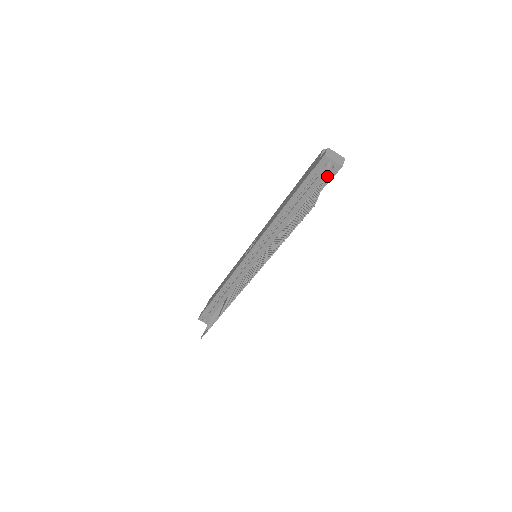
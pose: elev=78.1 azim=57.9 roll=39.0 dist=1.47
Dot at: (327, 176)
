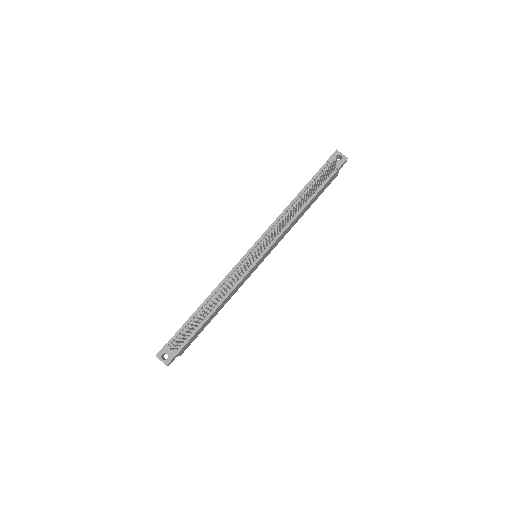
Dot at: (336, 165)
